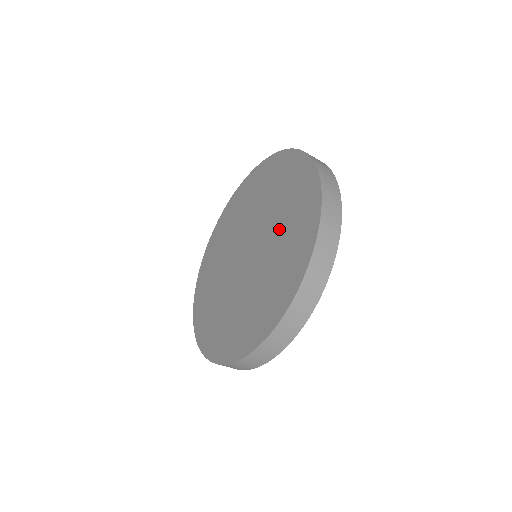
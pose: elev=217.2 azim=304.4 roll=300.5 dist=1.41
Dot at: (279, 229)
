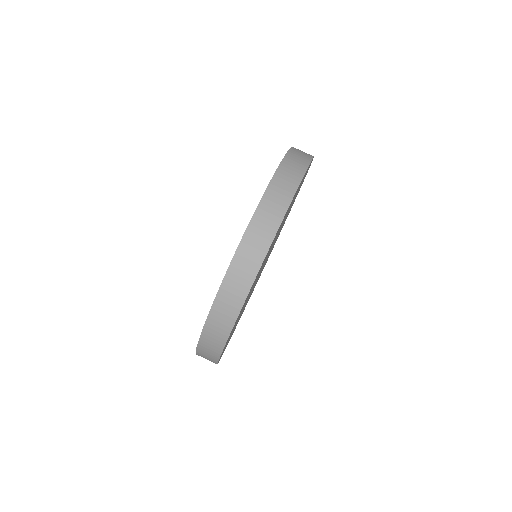
Dot at: occluded
